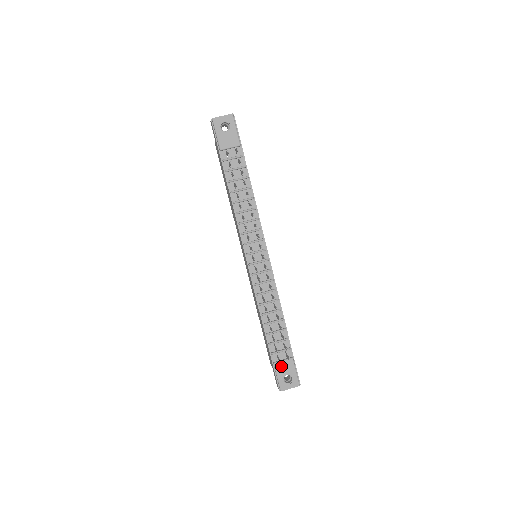
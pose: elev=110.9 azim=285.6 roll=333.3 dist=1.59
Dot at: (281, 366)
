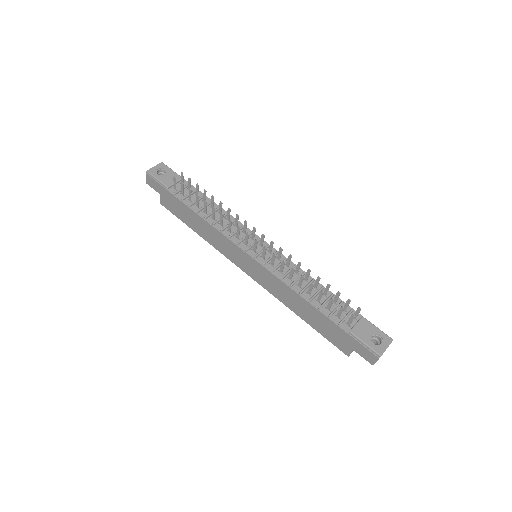
Dot at: (359, 330)
